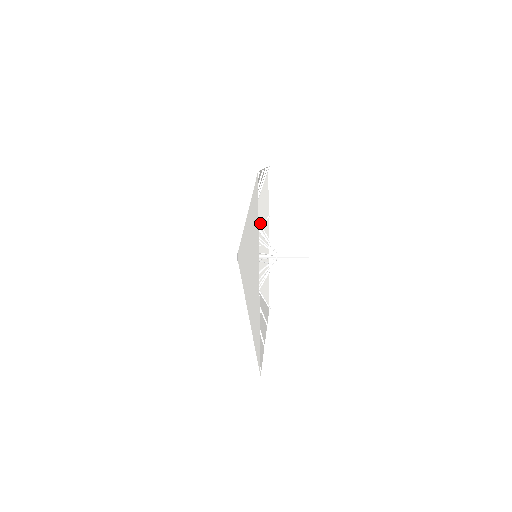
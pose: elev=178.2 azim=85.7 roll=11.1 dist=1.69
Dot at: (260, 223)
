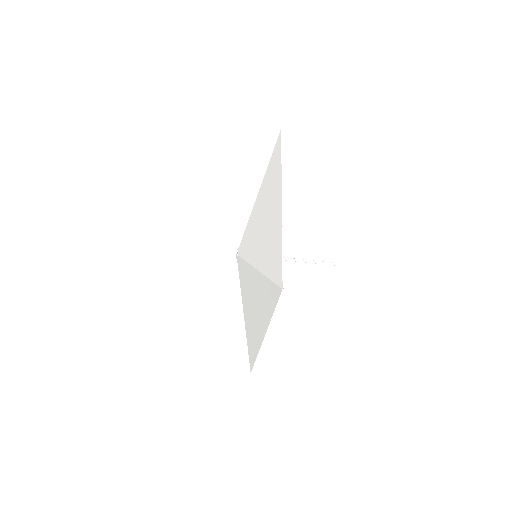
Dot at: occluded
